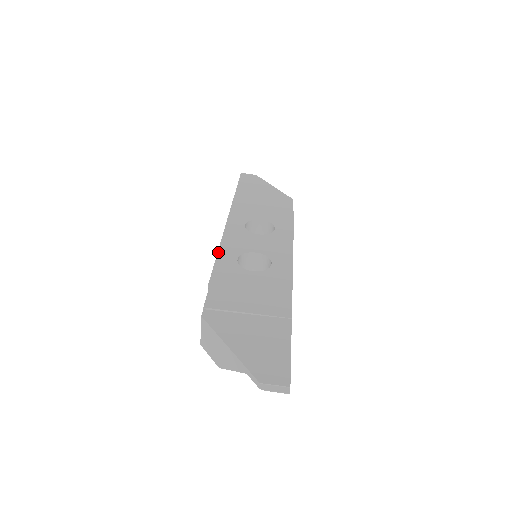
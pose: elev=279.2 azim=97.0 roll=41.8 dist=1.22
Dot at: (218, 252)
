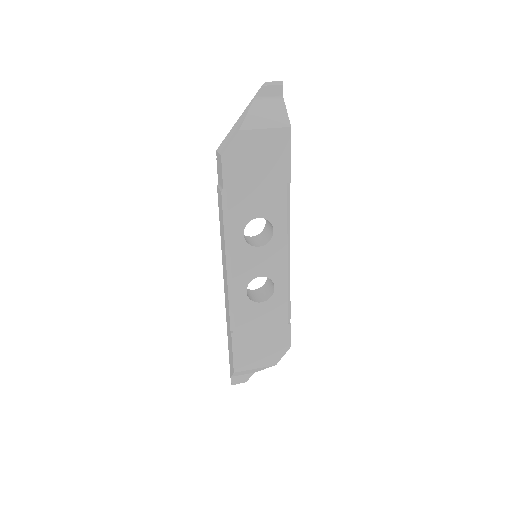
Dot at: occluded
